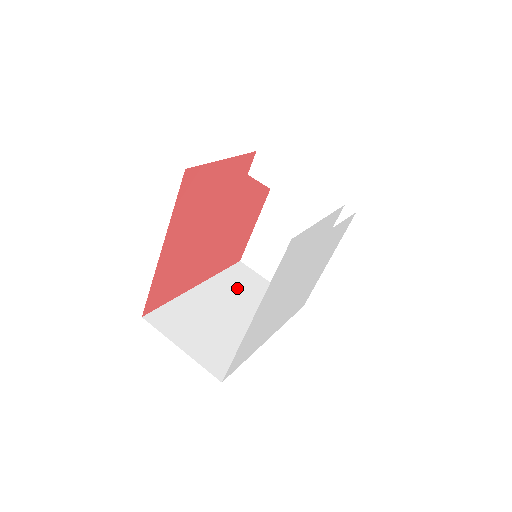
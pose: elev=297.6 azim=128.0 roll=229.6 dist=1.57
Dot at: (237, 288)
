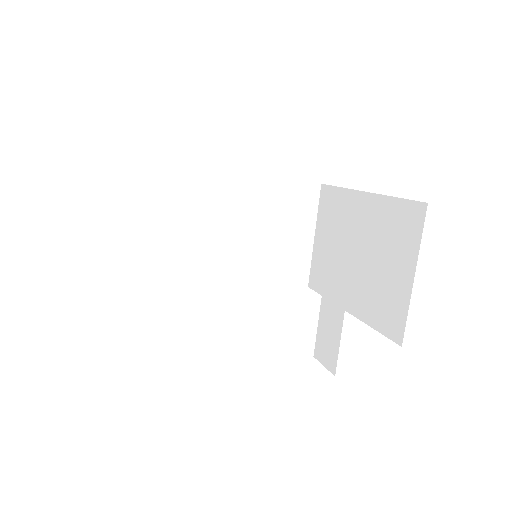
Dot at: (268, 214)
